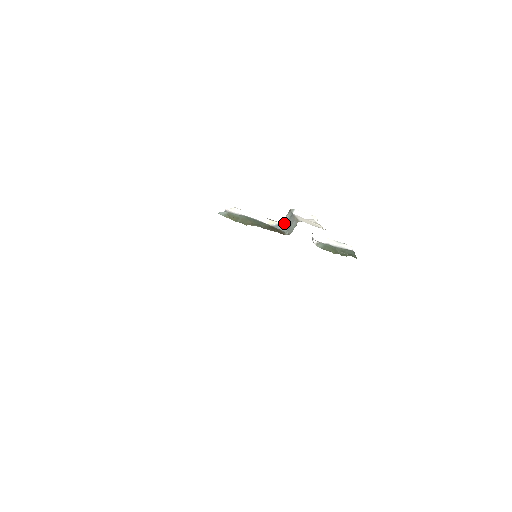
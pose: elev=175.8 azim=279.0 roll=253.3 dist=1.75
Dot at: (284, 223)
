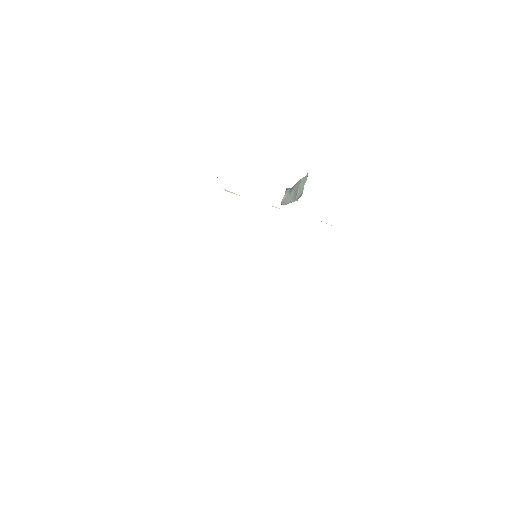
Dot at: (284, 201)
